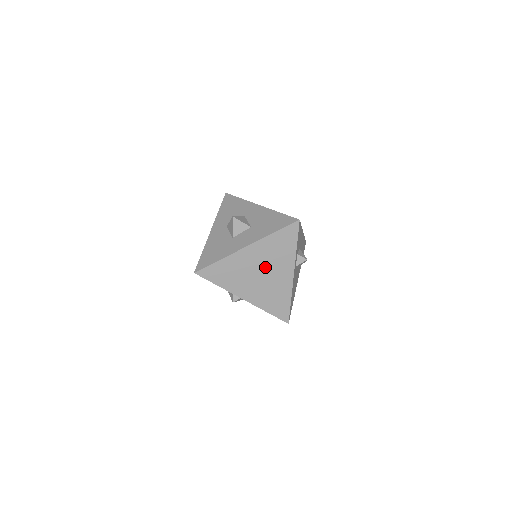
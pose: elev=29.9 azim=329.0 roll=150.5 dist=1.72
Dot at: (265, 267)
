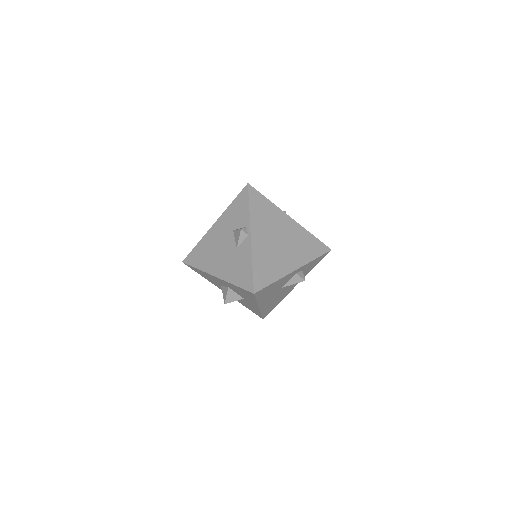
Dot at: (286, 241)
